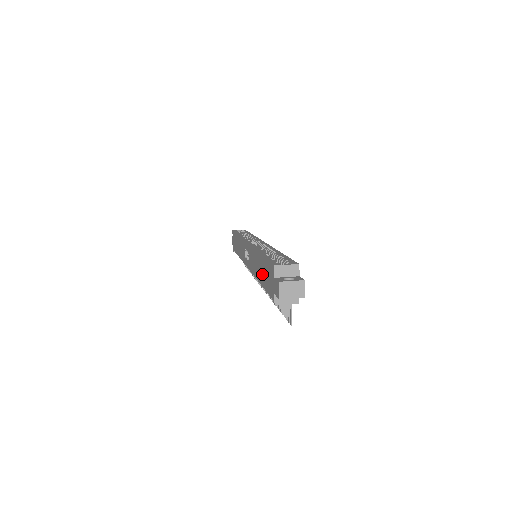
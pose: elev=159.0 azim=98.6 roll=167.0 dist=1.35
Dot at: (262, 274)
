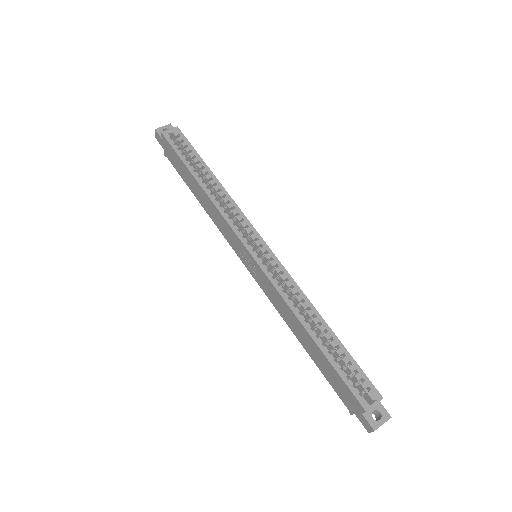
Dot at: (316, 357)
